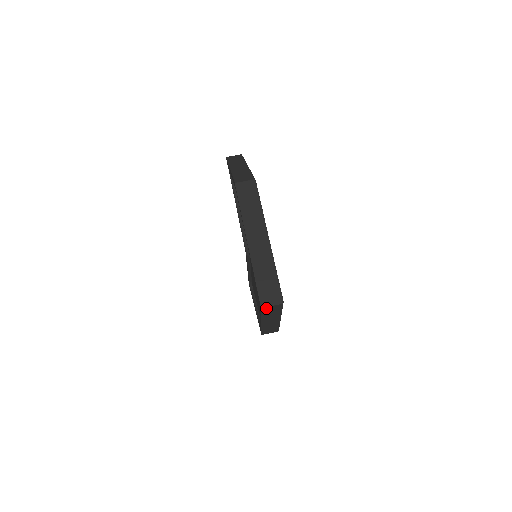
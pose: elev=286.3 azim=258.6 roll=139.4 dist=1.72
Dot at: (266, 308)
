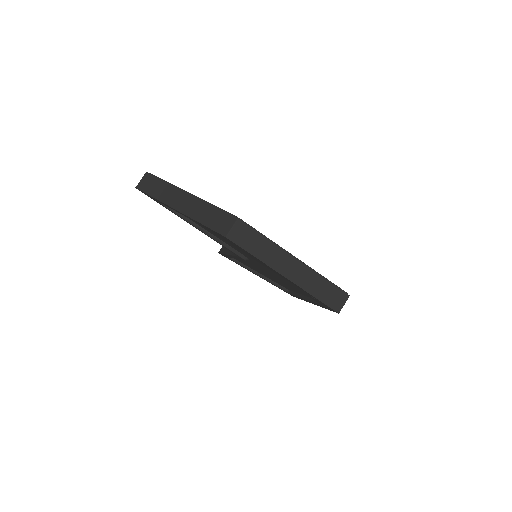
Dot at: (339, 308)
